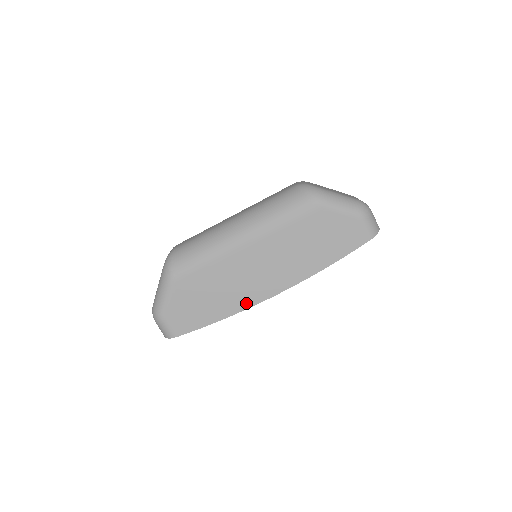
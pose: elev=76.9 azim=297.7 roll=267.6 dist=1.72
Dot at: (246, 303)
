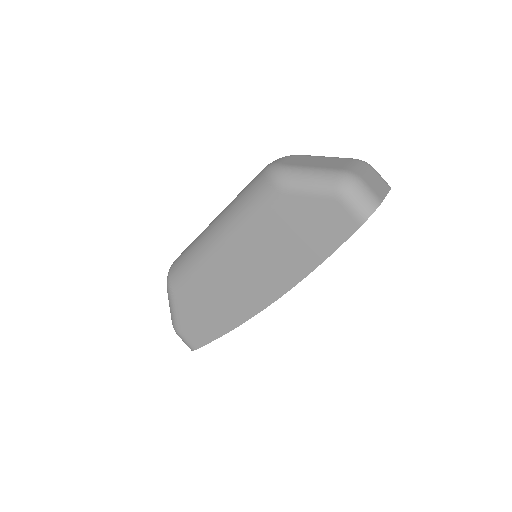
Dot at: (244, 314)
